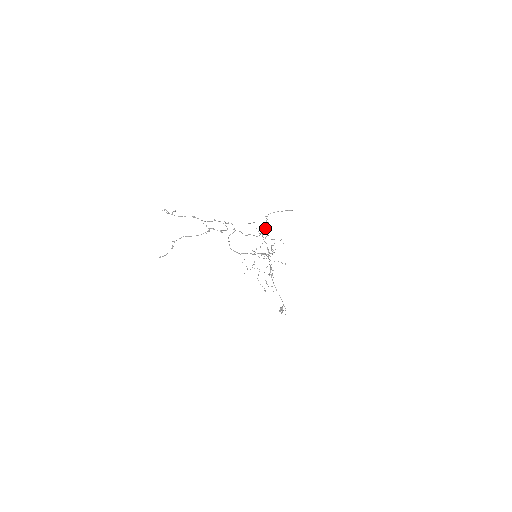
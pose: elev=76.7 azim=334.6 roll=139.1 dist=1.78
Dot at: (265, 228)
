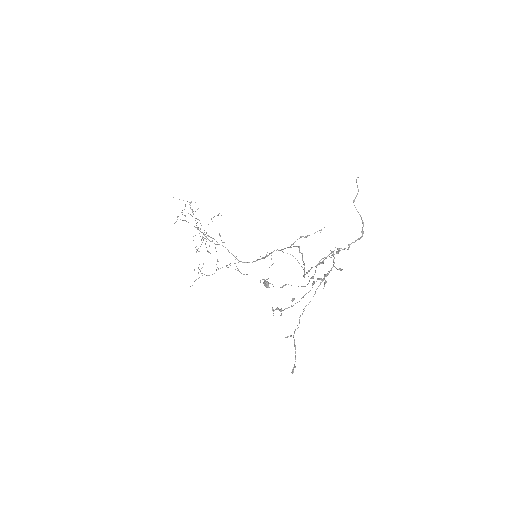
Dot at: (363, 222)
